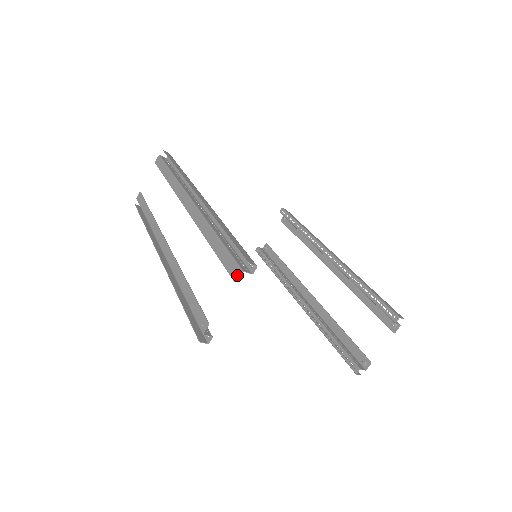
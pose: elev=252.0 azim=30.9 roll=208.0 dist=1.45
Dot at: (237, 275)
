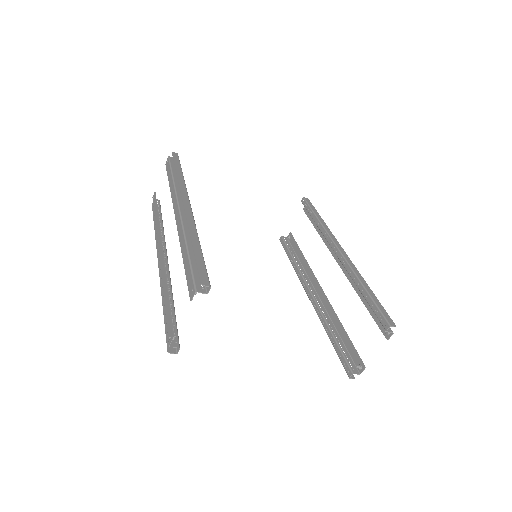
Dot at: (192, 295)
